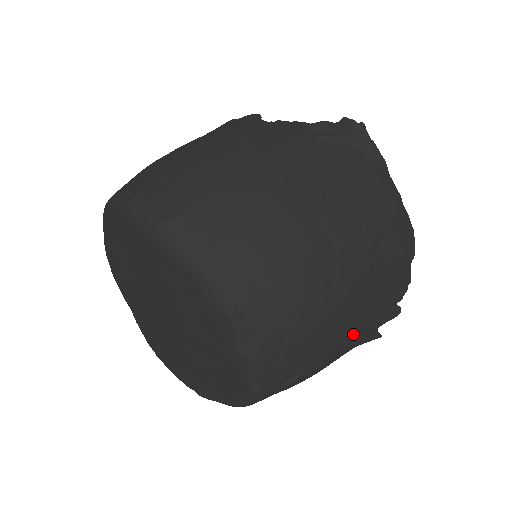
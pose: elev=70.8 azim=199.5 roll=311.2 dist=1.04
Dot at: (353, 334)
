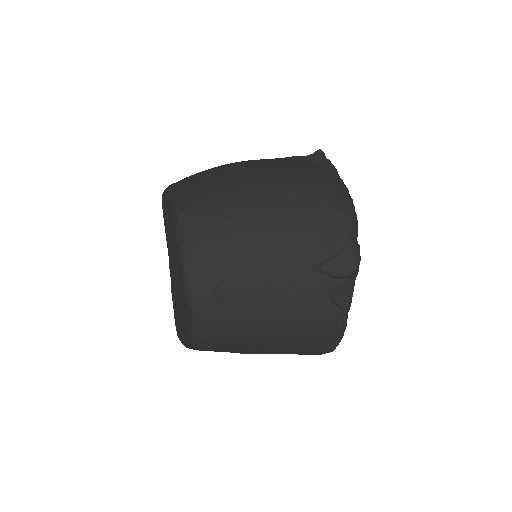
Dot at: (281, 266)
